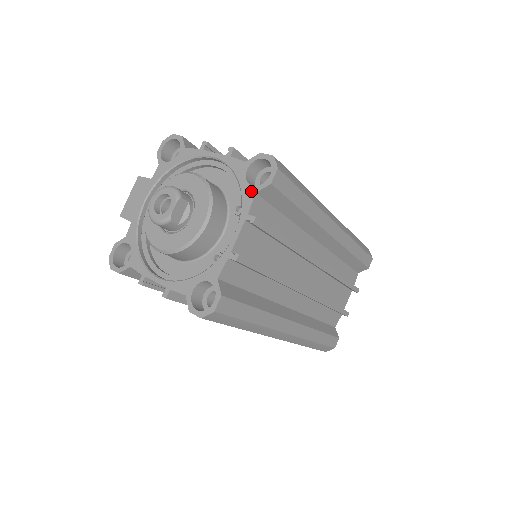
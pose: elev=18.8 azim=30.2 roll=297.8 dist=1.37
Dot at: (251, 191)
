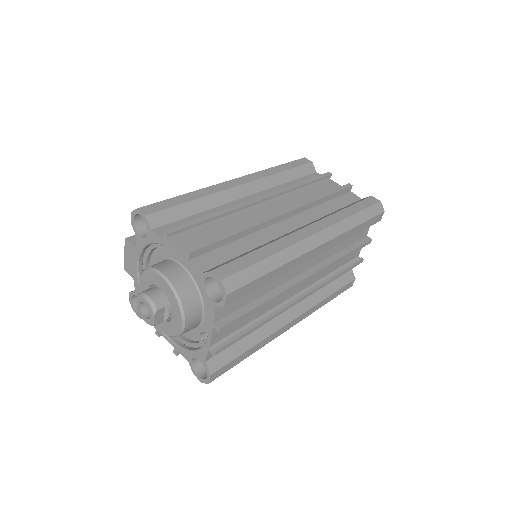
Dot at: (211, 304)
